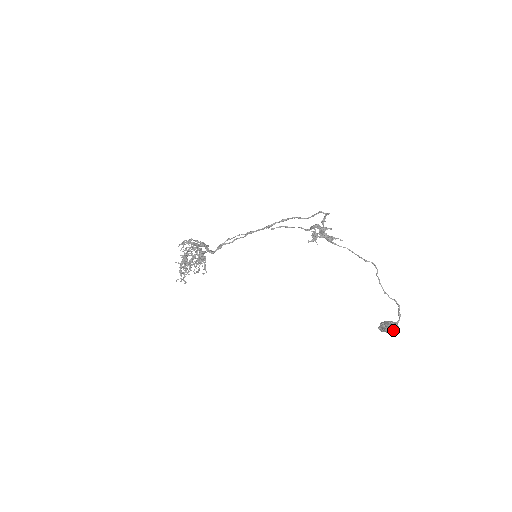
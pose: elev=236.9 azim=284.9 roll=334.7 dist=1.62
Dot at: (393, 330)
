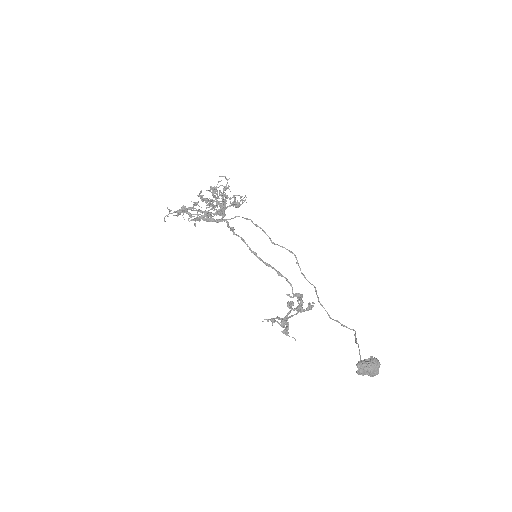
Dot at: (379, 363)
